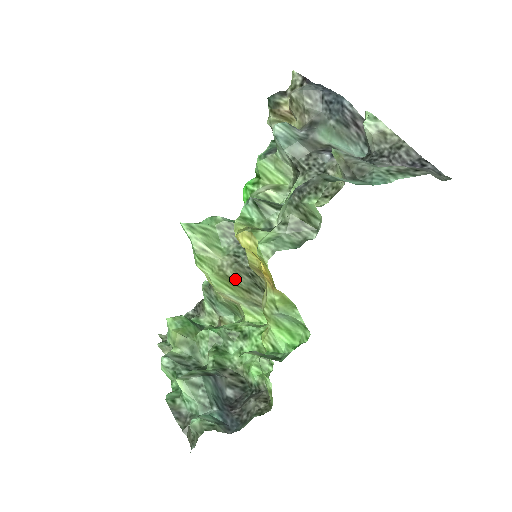
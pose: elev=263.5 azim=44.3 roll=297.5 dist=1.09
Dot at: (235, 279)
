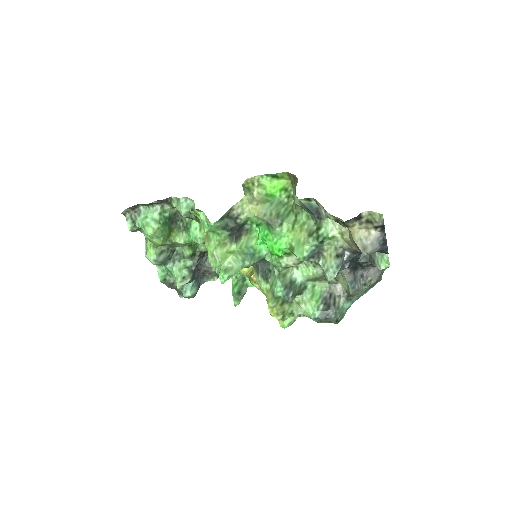
Dot at: occluded
